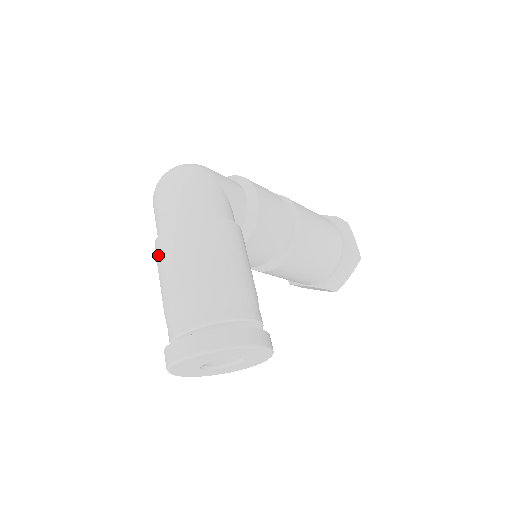
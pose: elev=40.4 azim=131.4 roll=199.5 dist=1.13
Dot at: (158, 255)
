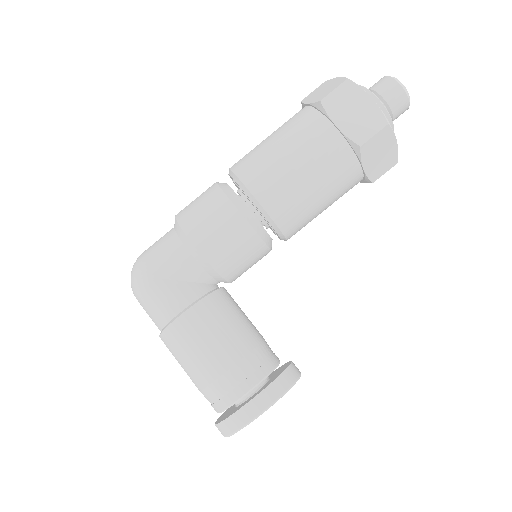
Dot at: occluded
